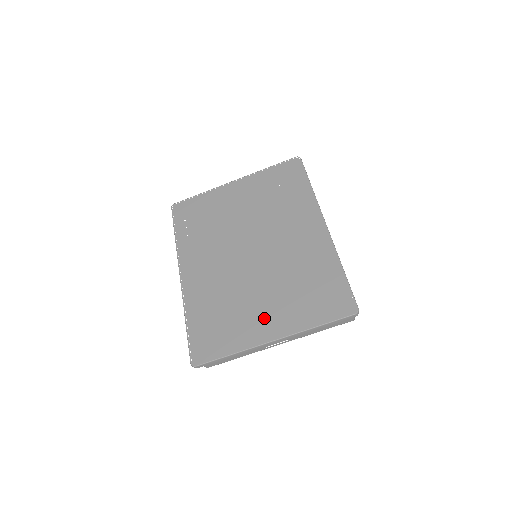
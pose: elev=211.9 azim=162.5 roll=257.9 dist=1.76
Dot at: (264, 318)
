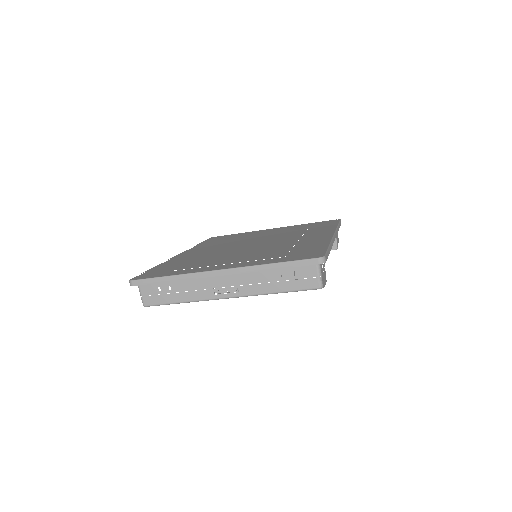
Dot at: (225, 262)
